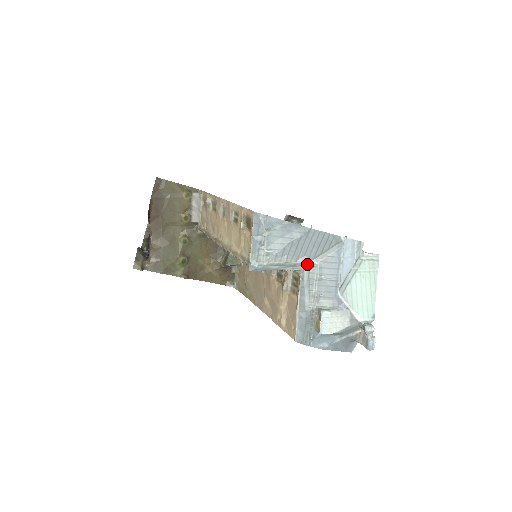
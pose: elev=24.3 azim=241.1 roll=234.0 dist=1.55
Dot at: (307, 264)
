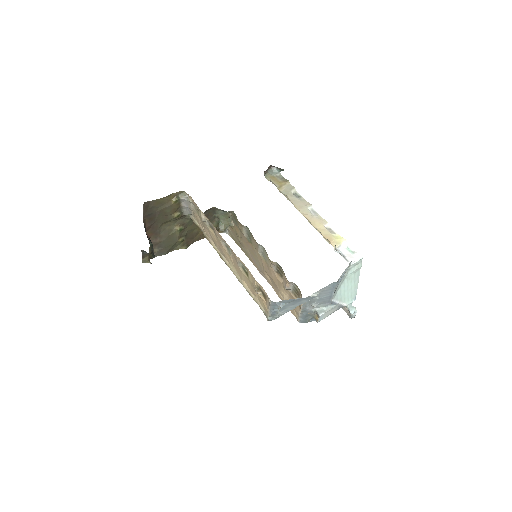
Dot at: (309, 296)
